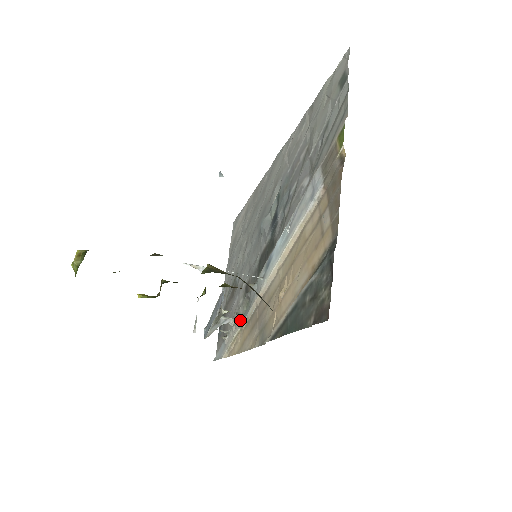
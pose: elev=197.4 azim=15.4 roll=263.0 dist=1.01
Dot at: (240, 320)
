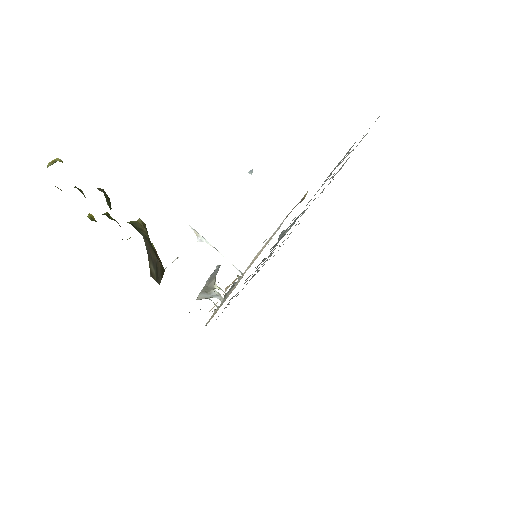
Dot at: occluded
